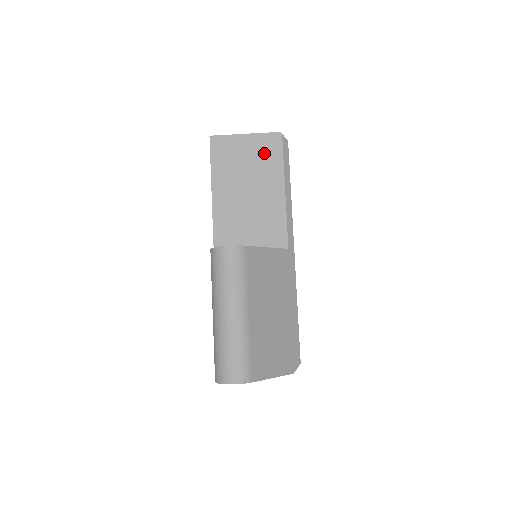
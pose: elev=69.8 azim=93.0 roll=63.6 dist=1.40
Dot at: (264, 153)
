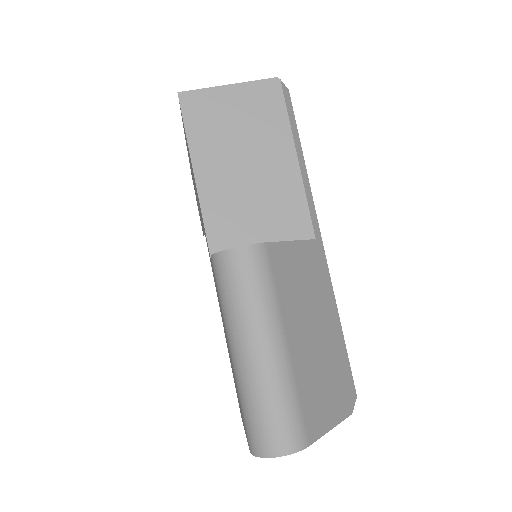
Dot at: (260, 109)
